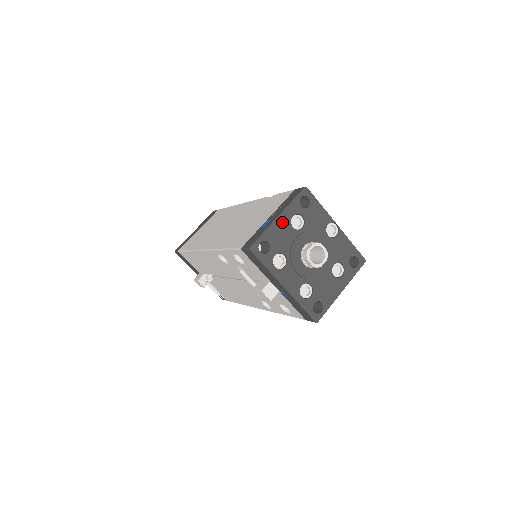
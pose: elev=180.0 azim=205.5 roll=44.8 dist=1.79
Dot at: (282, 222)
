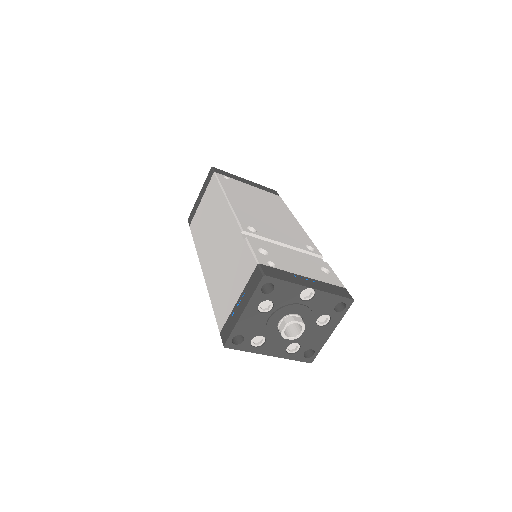
Dot at: (248, 315)
